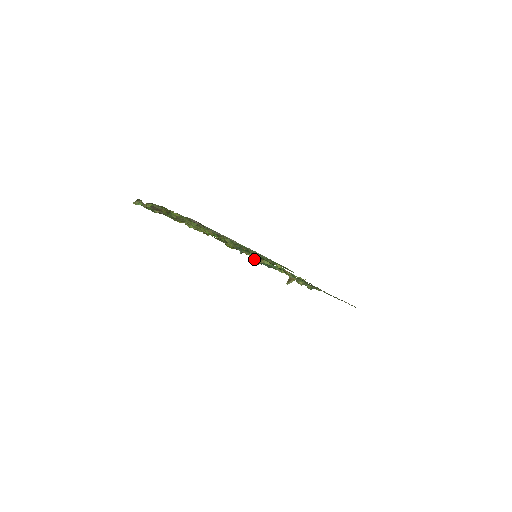
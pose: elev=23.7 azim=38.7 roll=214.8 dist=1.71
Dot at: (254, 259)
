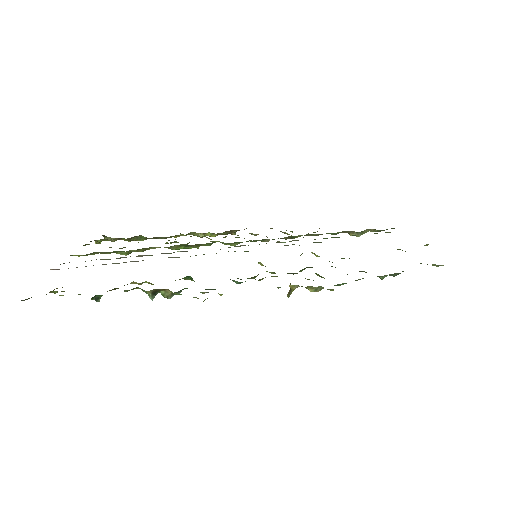
Dot at: (148, 294)
